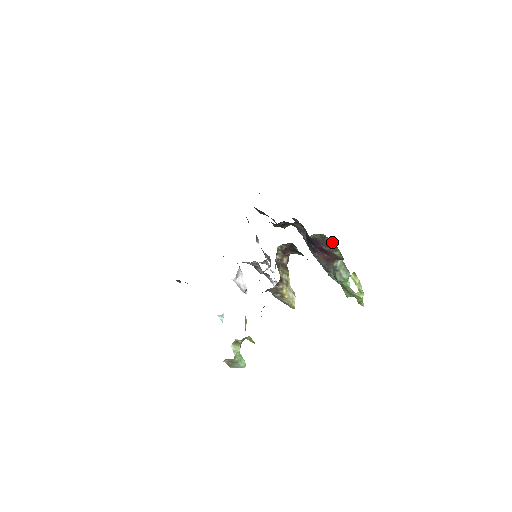
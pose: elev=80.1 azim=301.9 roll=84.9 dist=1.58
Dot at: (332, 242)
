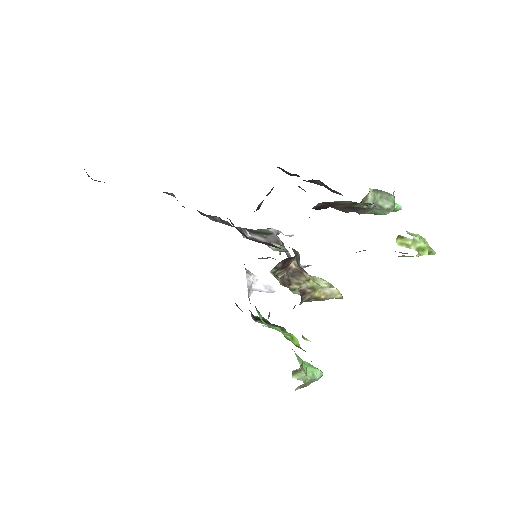
Dot at: (343, 201)
